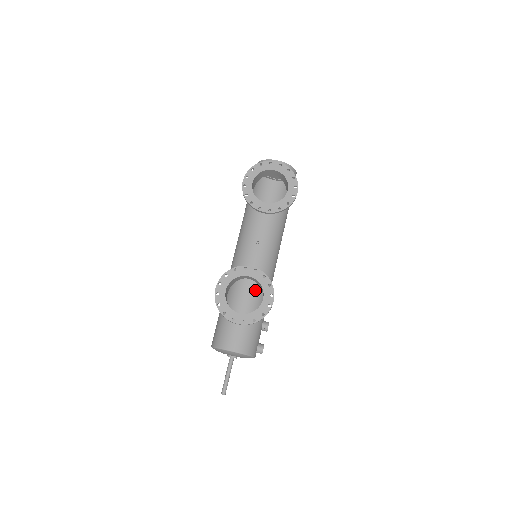
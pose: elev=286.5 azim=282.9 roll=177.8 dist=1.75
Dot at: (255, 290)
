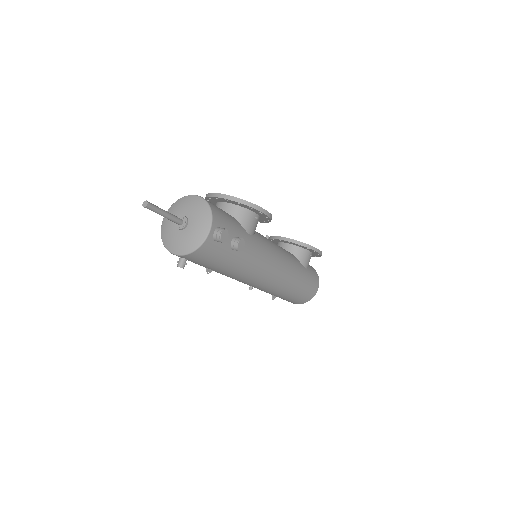
Dot at: (234, 276)
